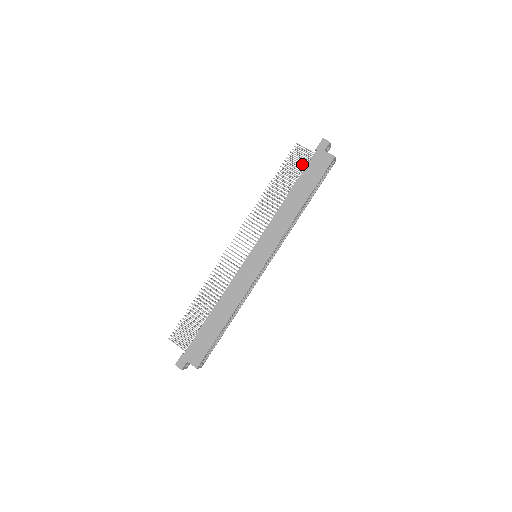
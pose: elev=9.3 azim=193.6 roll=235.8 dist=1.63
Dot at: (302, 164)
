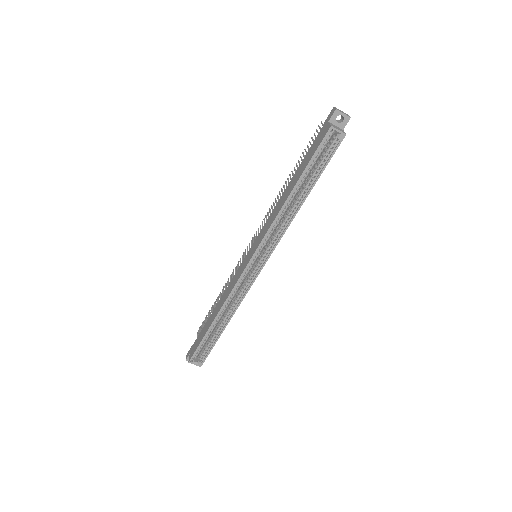
Dot at: occluded
